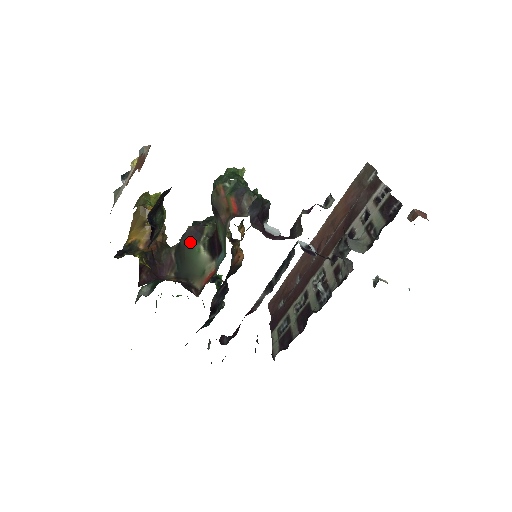
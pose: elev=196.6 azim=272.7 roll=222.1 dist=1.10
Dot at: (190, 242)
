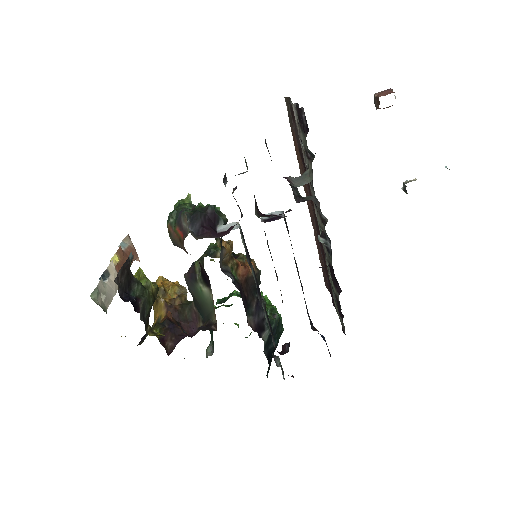
Dot at: (193, 287)
